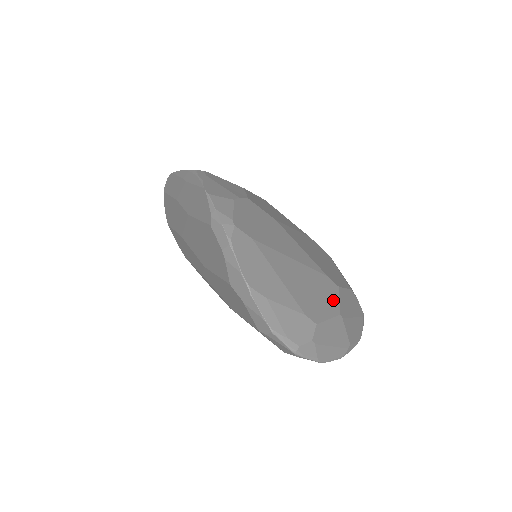
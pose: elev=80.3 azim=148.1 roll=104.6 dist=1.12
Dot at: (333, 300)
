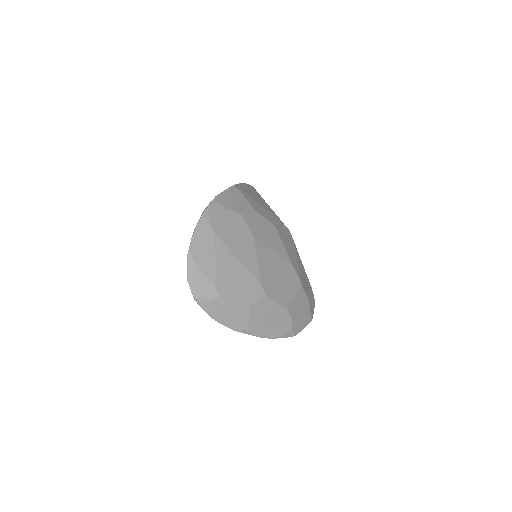
Dot at: (251, 297)
